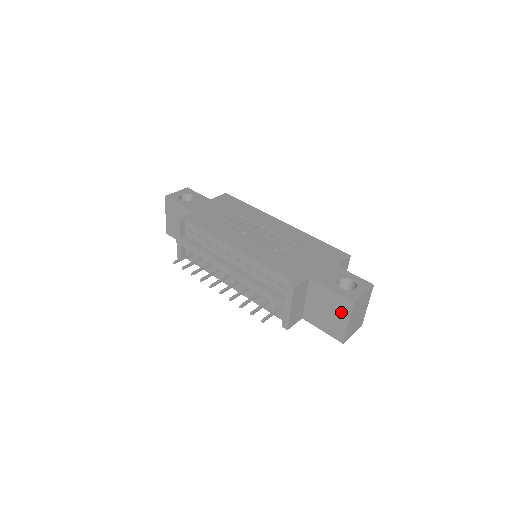
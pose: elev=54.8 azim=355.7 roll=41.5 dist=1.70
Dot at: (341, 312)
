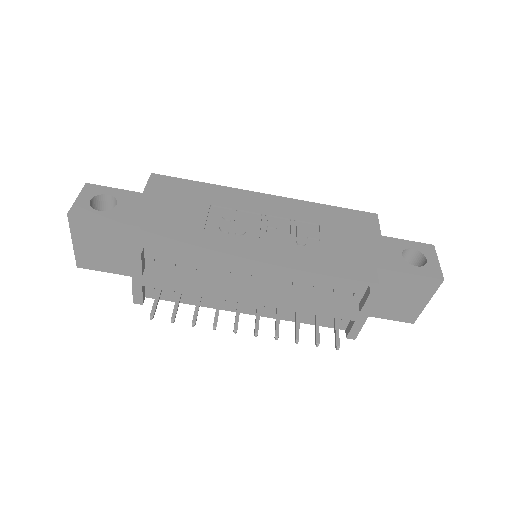
Dot at: (420, 294)
